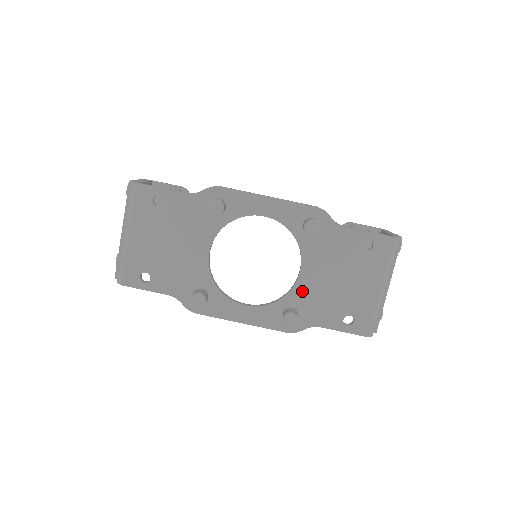
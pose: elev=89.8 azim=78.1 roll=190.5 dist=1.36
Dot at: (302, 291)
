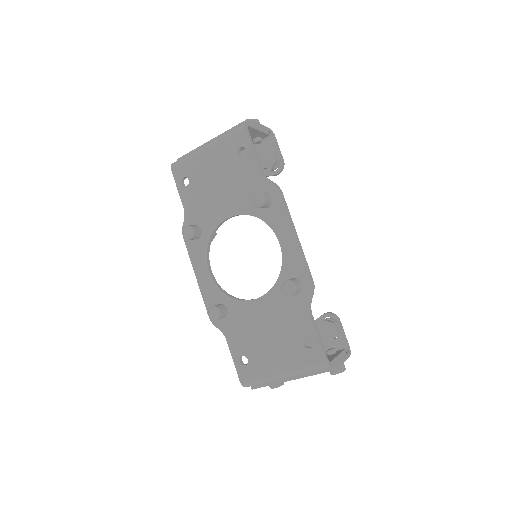
Dot at: (243, 309)
